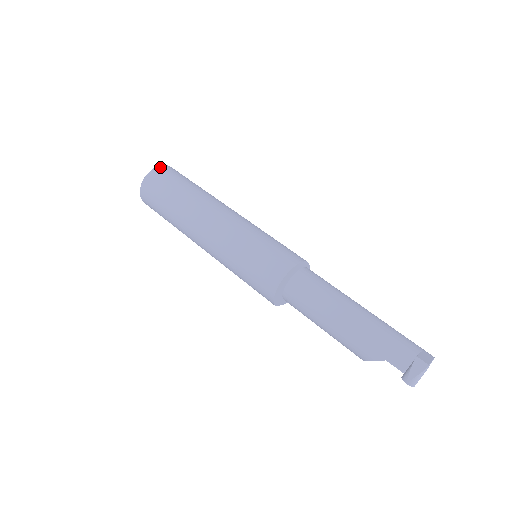
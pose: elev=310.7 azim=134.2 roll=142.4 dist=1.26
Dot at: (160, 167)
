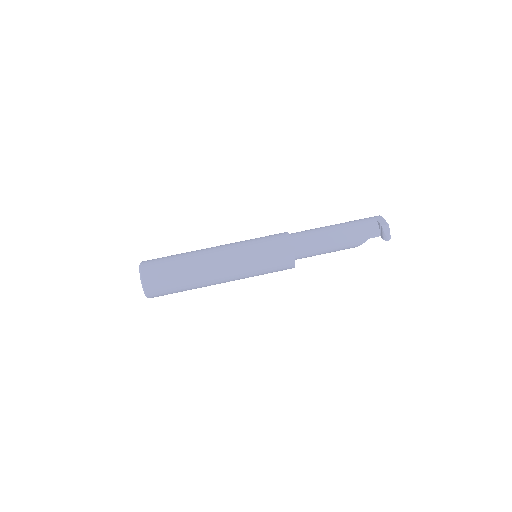
Dot at: (143, 271)
